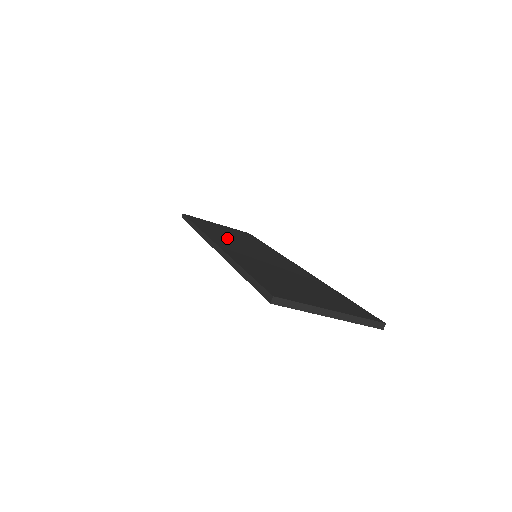
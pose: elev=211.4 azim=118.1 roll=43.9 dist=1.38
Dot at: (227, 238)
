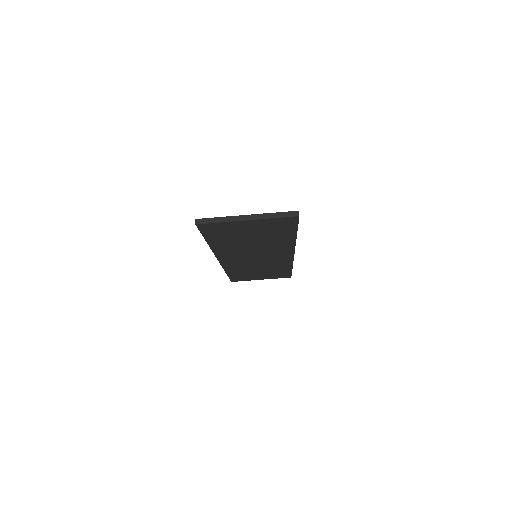
Dot at: occluded
